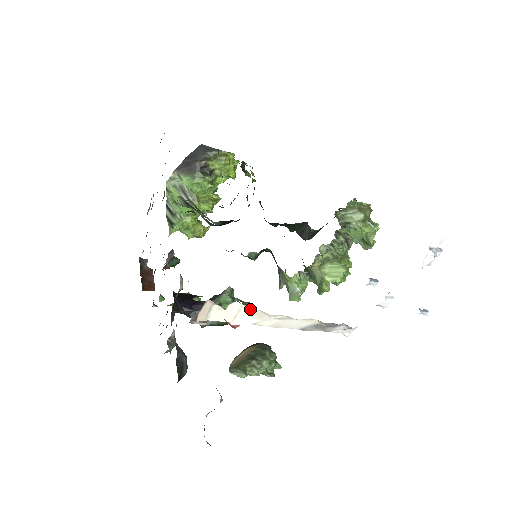
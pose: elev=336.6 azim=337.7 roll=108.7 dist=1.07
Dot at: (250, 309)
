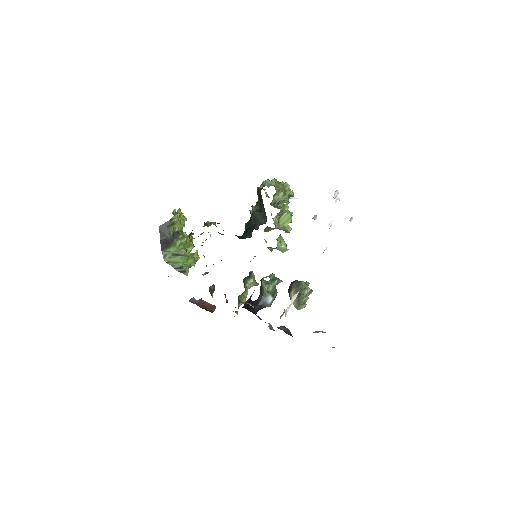
Dot at: occluded
